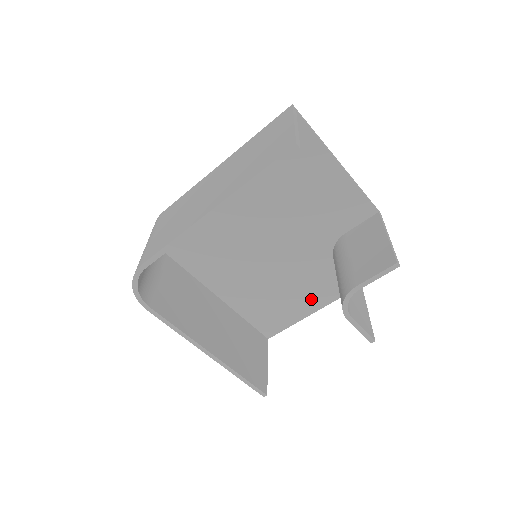
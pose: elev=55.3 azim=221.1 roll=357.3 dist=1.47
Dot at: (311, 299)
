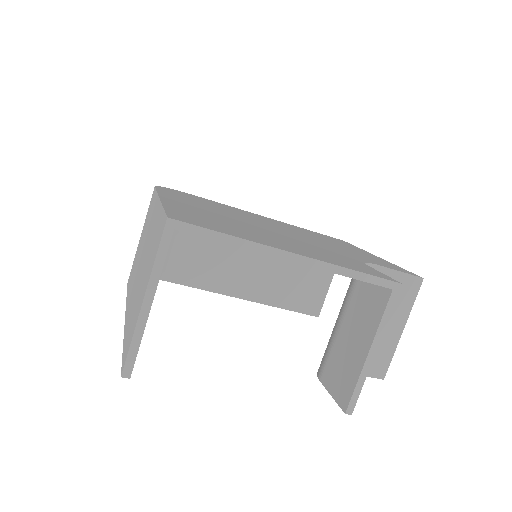
Dot at: occluded
